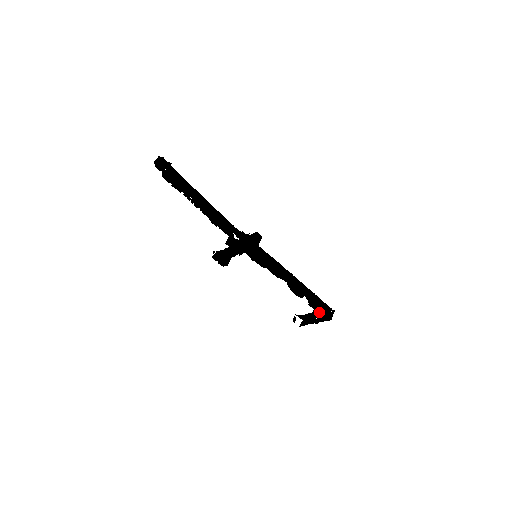
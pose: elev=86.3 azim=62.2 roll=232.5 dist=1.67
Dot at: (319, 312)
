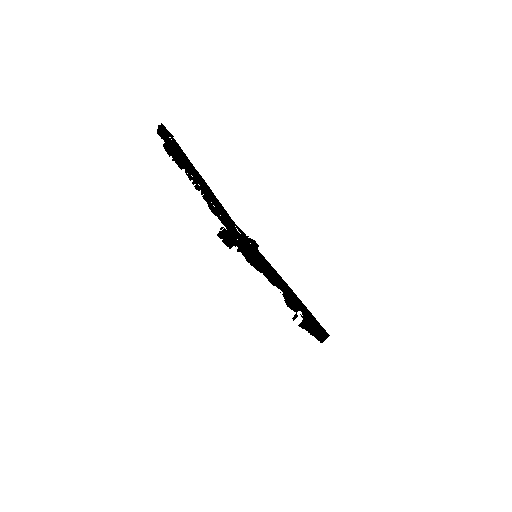
Dot at: occluded
